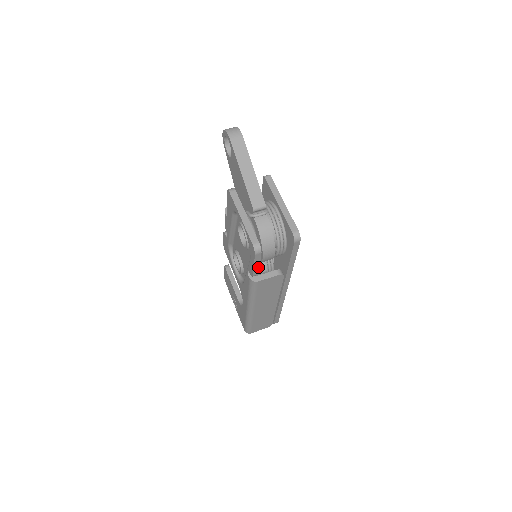
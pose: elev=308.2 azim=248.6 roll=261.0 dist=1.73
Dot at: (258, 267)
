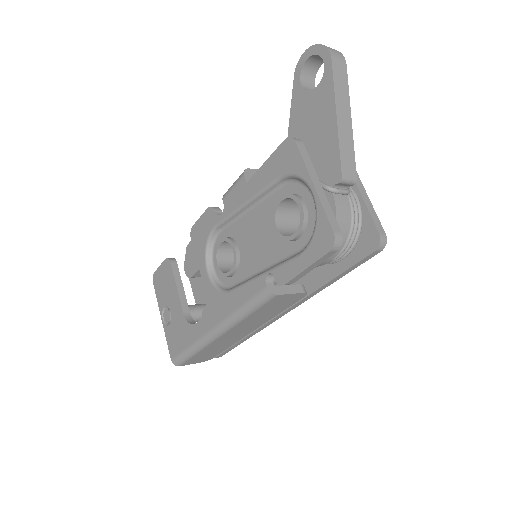
Dot at: (306, 272)
